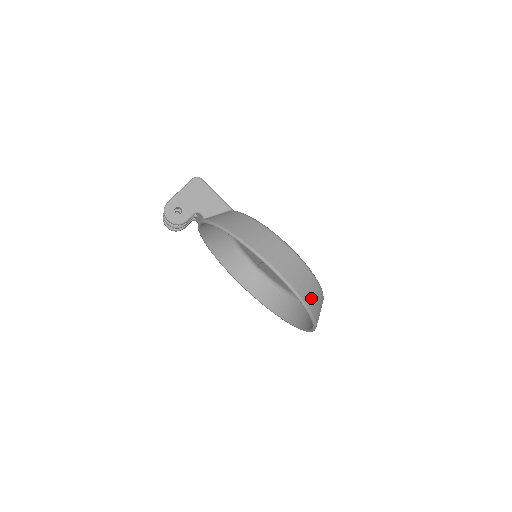
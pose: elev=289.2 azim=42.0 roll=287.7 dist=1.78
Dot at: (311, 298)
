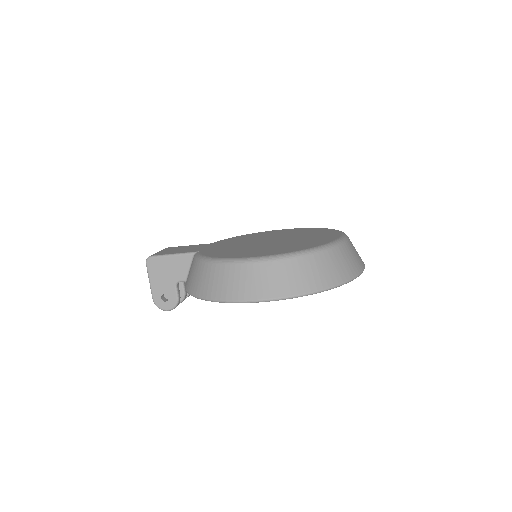
Dot at: (315, 278)
